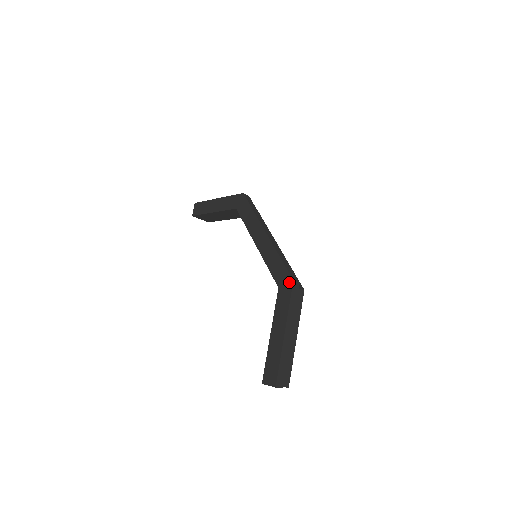
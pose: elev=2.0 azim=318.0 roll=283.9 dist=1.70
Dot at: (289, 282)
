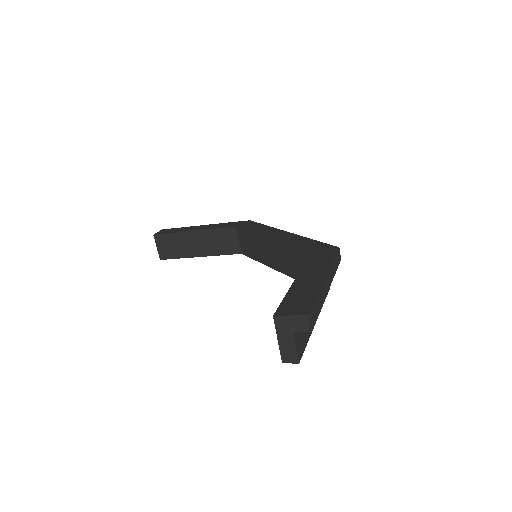
Dot at: (332, 248)
